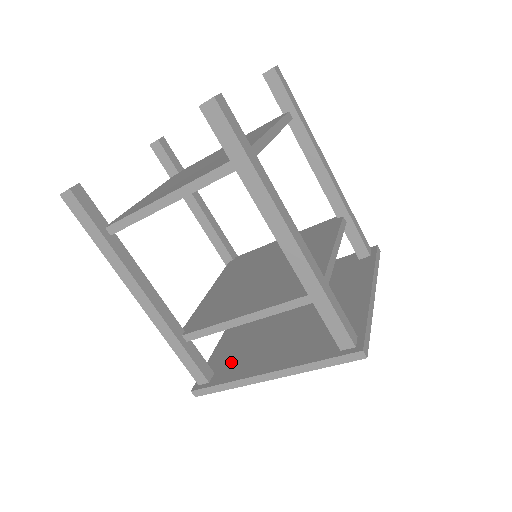
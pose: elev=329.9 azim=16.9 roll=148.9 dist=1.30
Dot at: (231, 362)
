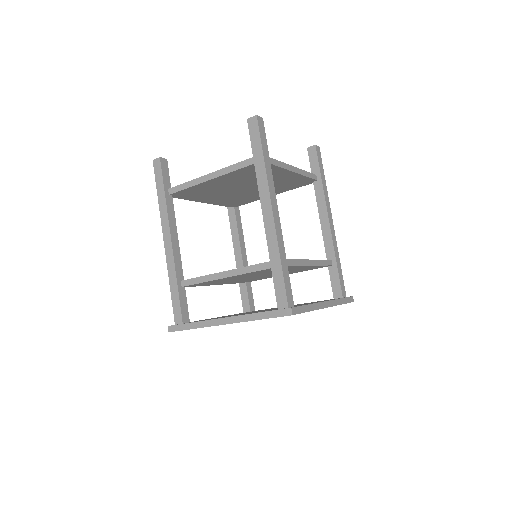
Dot at: occluded
